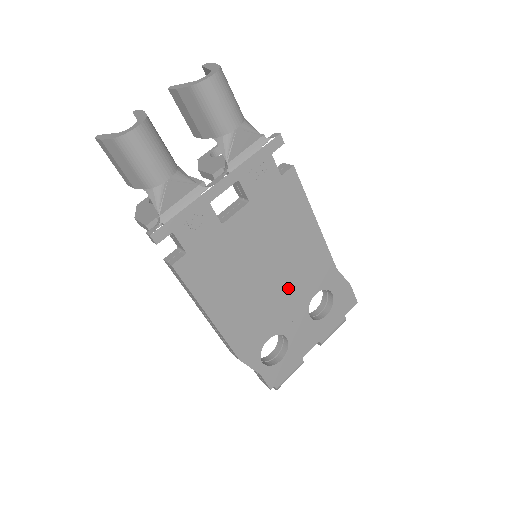
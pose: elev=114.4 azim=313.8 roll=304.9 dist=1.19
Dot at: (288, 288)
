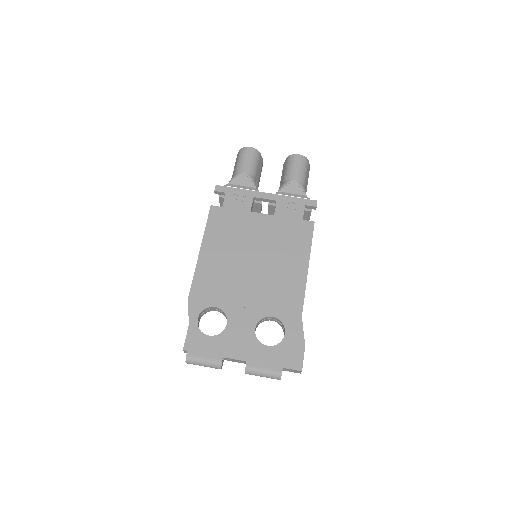
Dot at: (257, 288)
